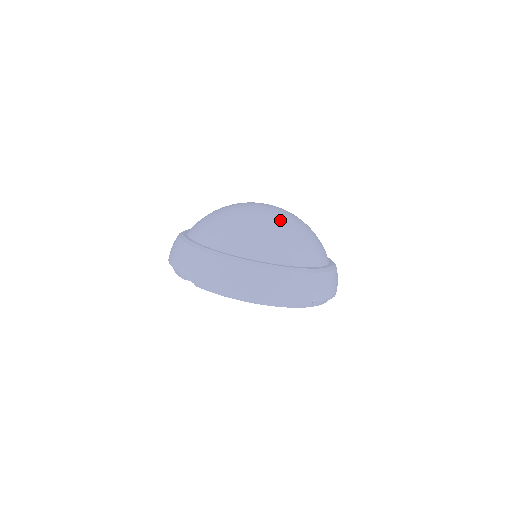
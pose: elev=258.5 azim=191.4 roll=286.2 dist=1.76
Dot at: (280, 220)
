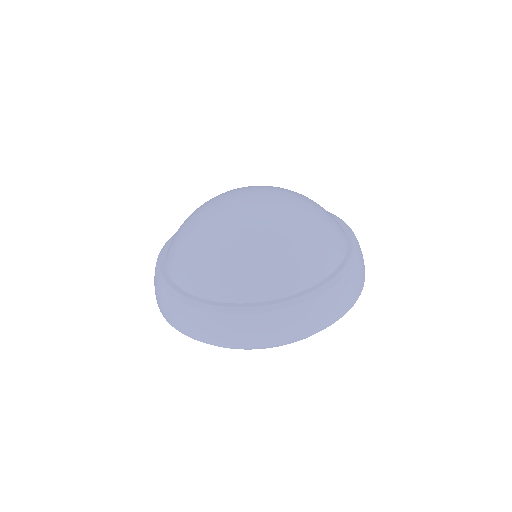
Dot at: (277, 226)
